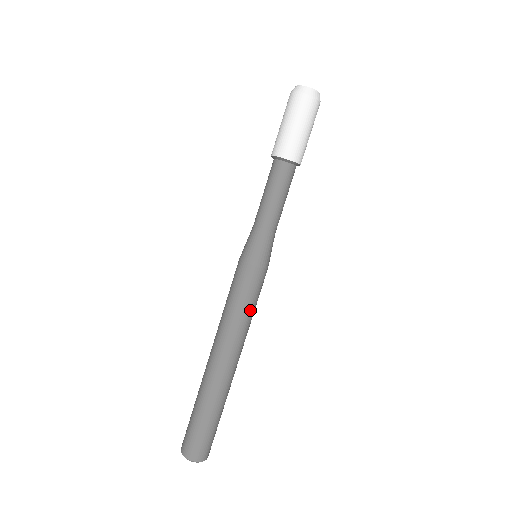
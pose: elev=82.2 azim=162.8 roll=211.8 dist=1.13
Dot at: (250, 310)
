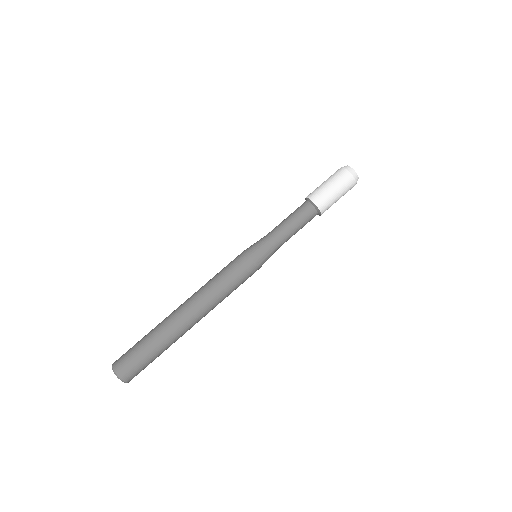
Dot at: (231, 290)
